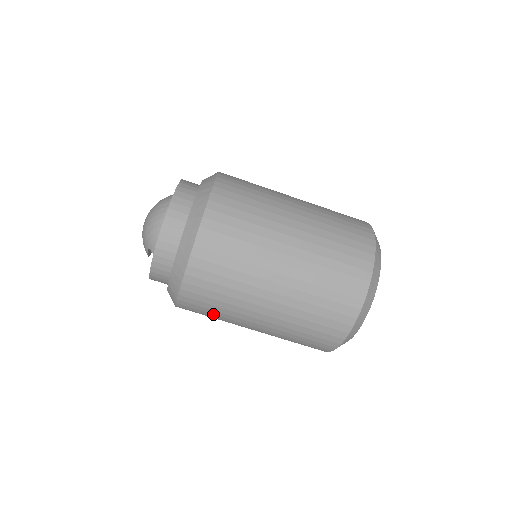
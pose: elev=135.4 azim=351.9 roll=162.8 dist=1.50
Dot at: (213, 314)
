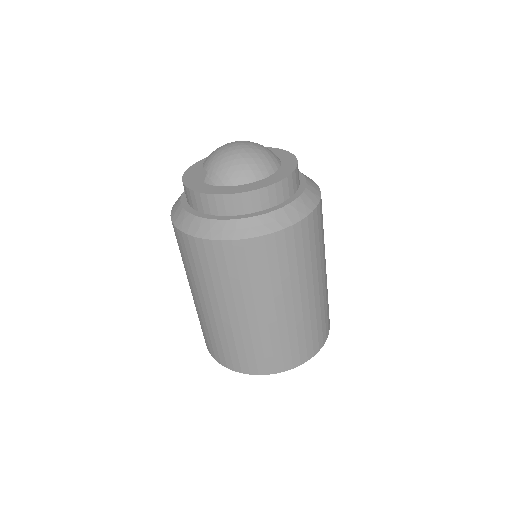
Dot at: occluded
